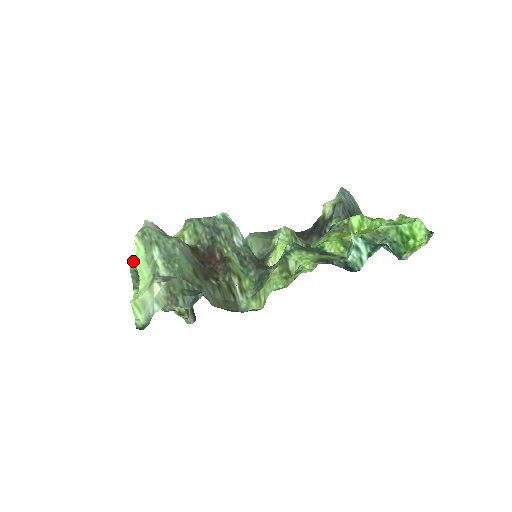
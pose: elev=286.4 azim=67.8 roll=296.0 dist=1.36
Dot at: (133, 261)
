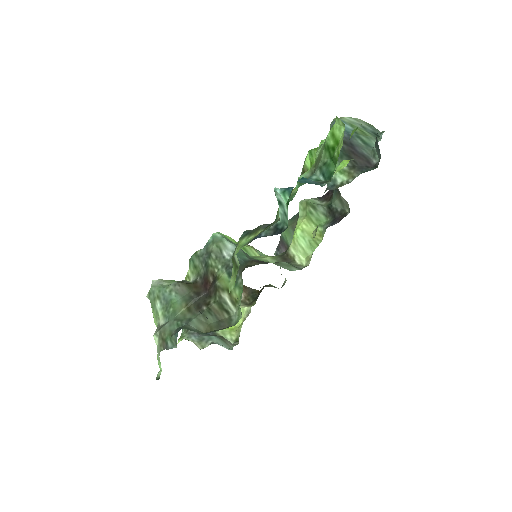
Dot at: occluded
